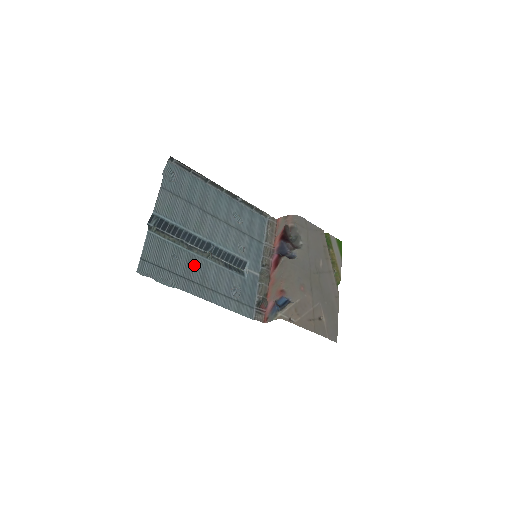
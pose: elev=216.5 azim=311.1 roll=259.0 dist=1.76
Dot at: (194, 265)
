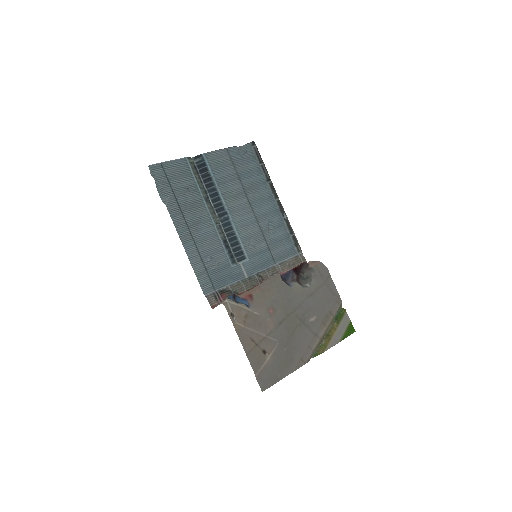
Dot at: (197, 210)
